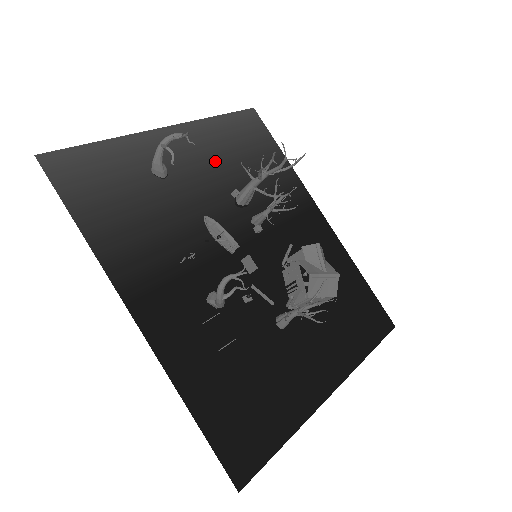
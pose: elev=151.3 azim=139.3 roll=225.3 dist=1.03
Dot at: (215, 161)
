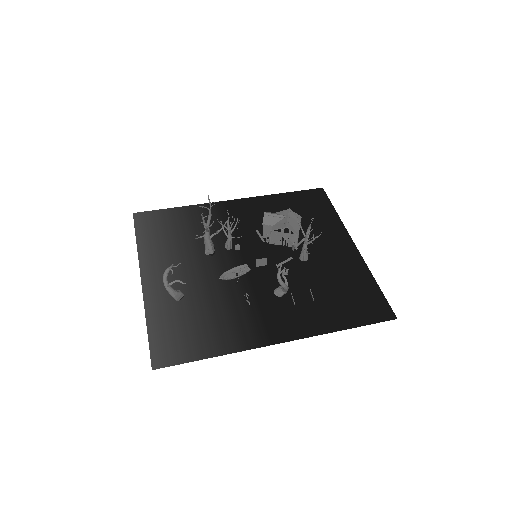
Dot at: (175, 257)
